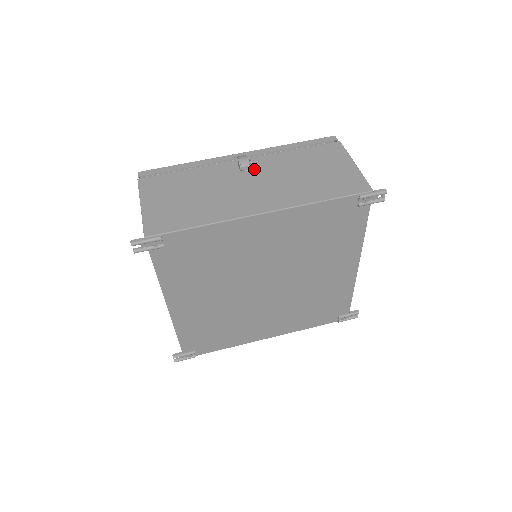
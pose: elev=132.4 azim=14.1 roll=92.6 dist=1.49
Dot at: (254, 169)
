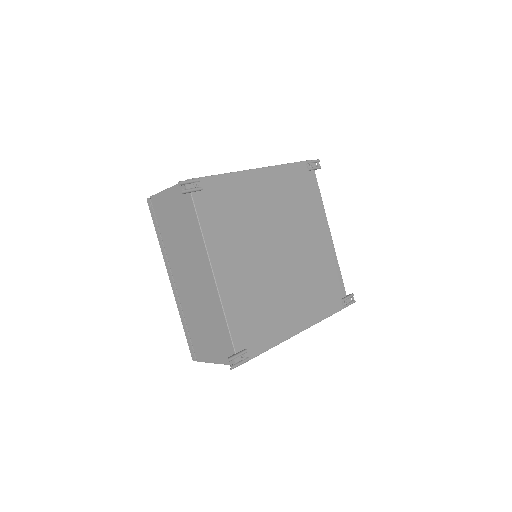
Dot at: occluded
